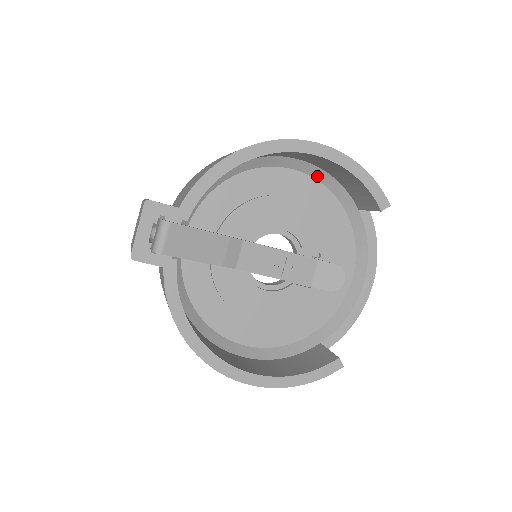
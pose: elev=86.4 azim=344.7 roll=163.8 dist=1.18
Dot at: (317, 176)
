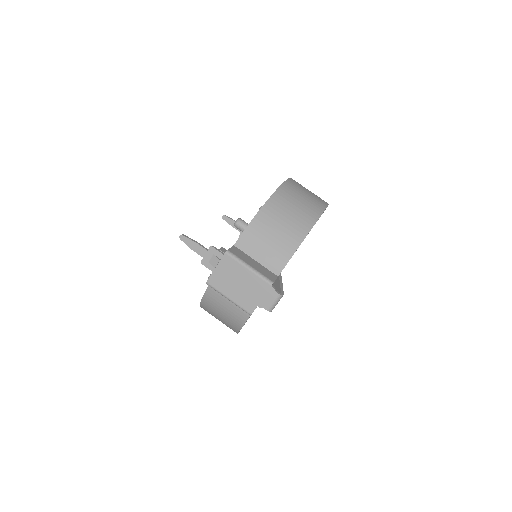
Dot at: occluded
